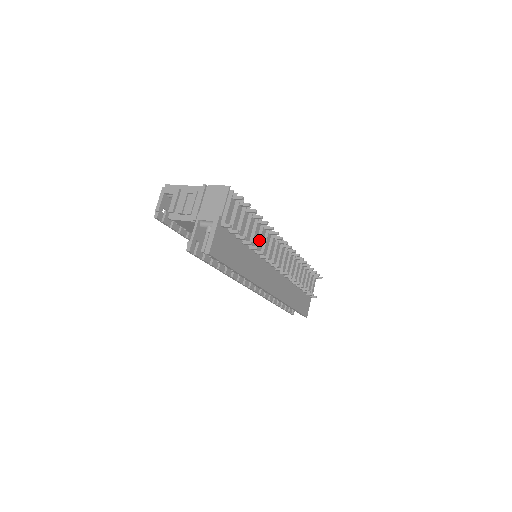
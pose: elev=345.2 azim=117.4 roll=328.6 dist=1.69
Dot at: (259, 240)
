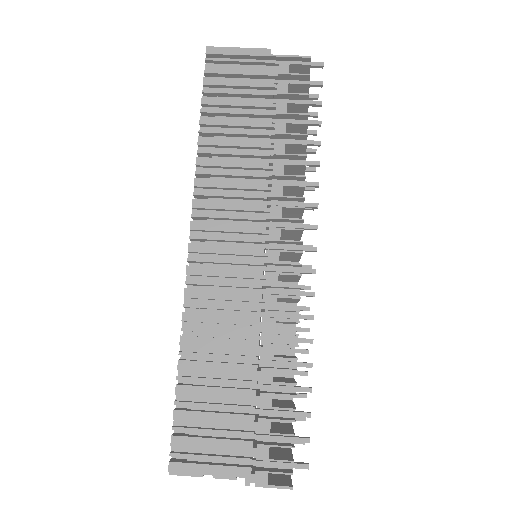
Dot at: occluded
